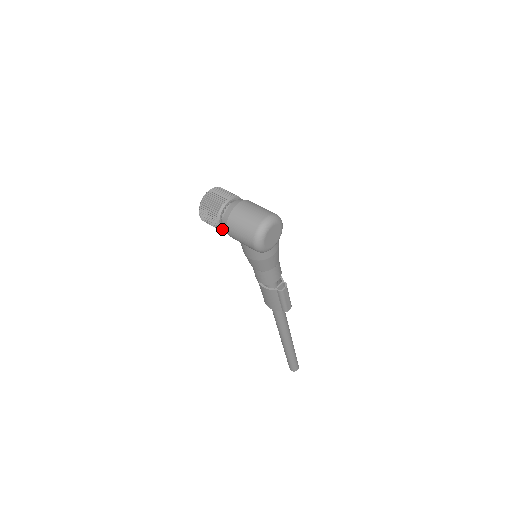
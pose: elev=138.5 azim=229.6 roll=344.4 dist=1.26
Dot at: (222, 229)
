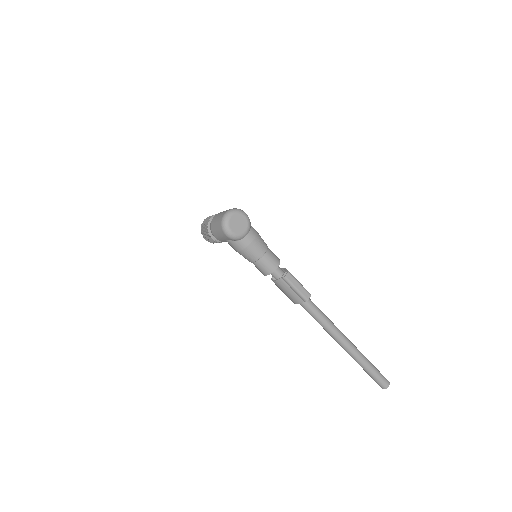
Dot at: (217, 240)
